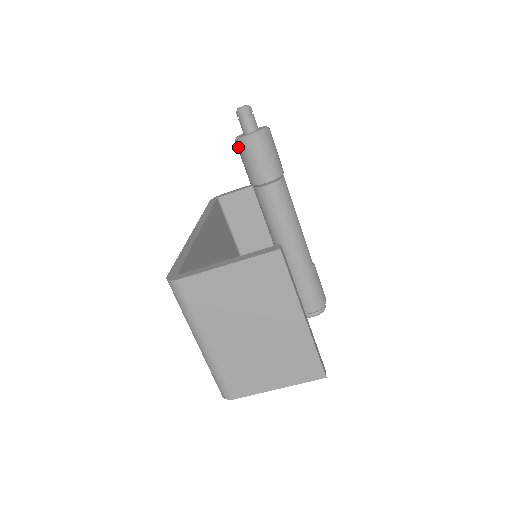
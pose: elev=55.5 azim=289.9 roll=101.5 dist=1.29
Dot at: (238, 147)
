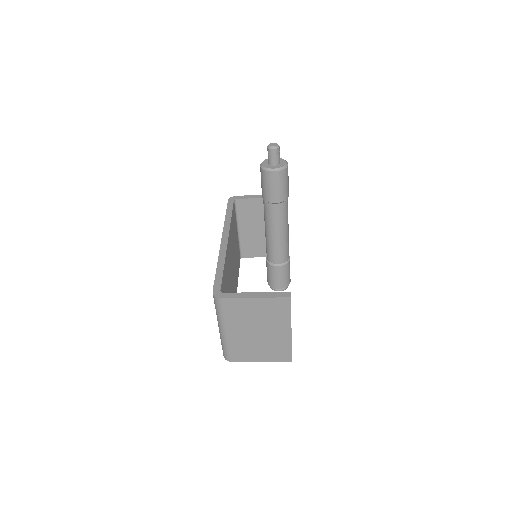
Dot at: (262, 172)
